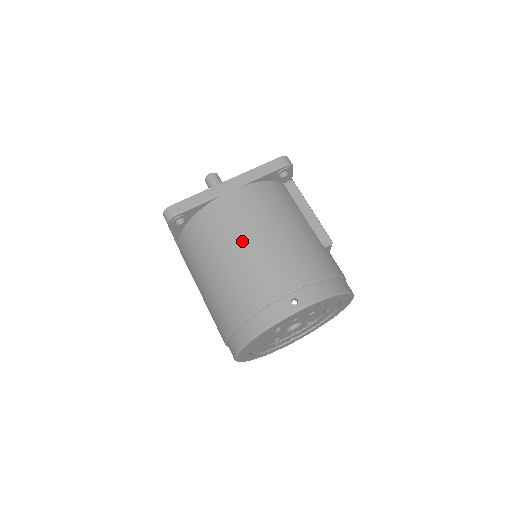
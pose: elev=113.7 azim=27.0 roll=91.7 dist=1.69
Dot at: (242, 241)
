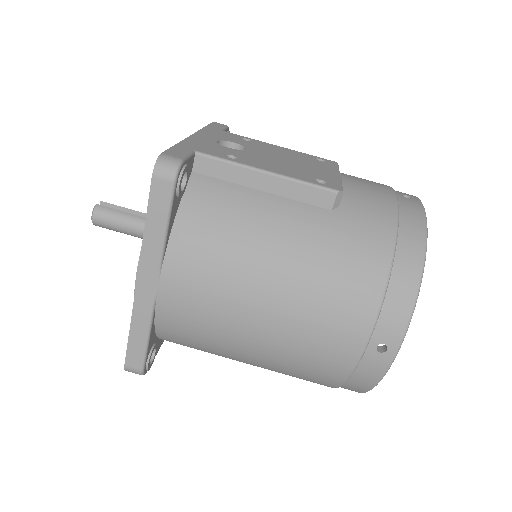
Dot at: (246, 334)
